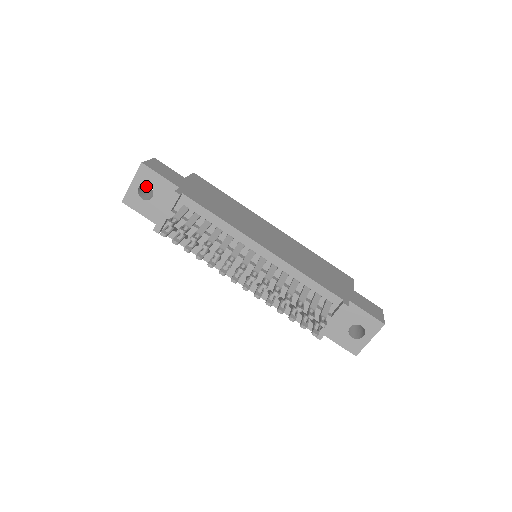
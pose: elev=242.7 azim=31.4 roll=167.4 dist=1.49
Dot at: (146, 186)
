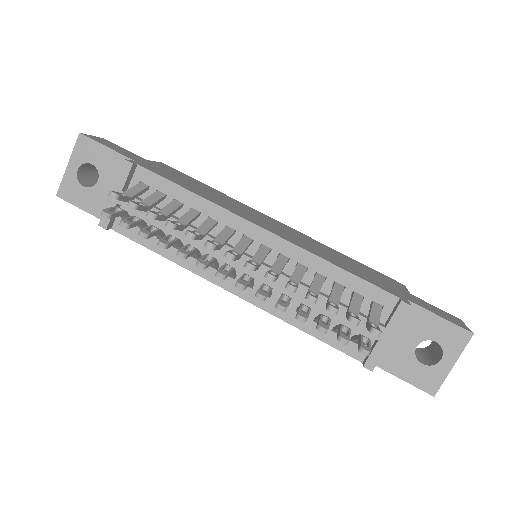
Dot at: (93, 176)
